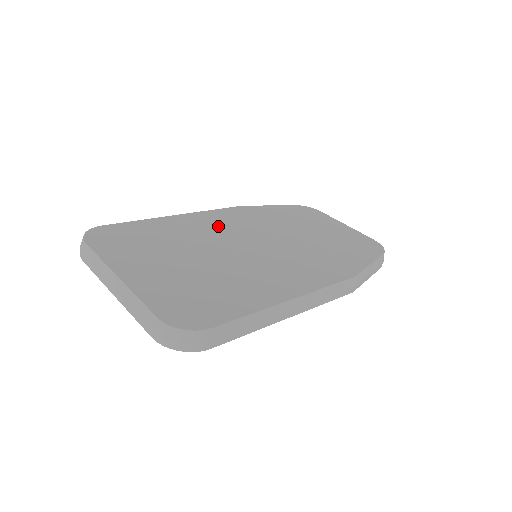
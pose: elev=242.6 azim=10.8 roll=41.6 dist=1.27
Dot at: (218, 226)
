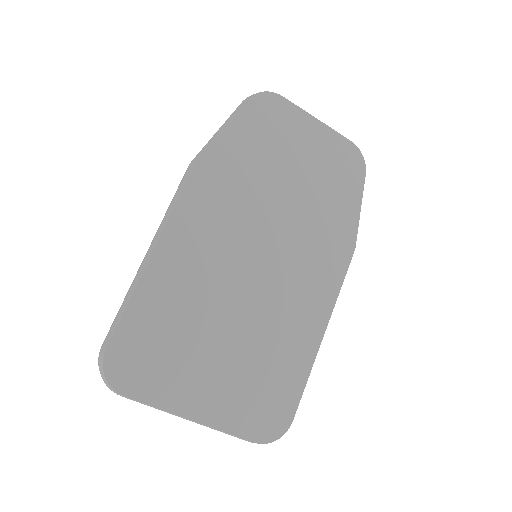
Dot at: (207, 245)
